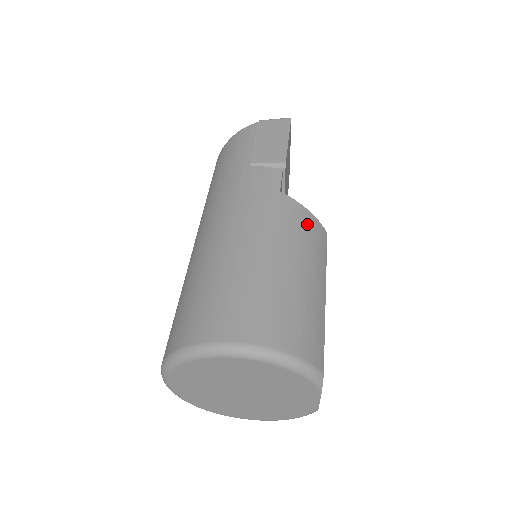
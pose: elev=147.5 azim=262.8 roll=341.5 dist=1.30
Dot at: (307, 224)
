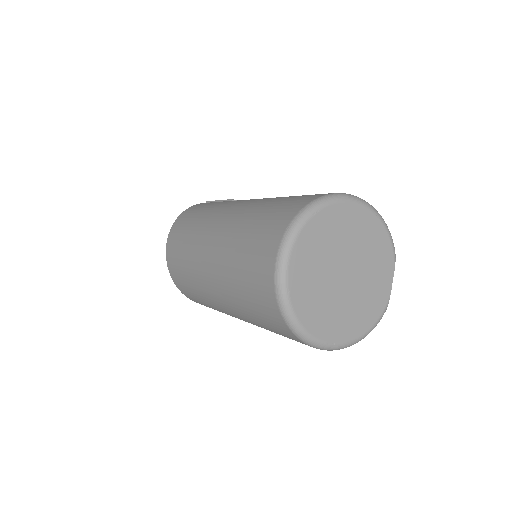
Dot at: occluded
